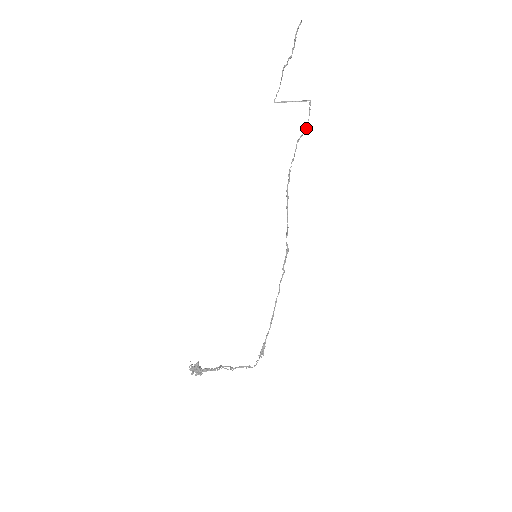
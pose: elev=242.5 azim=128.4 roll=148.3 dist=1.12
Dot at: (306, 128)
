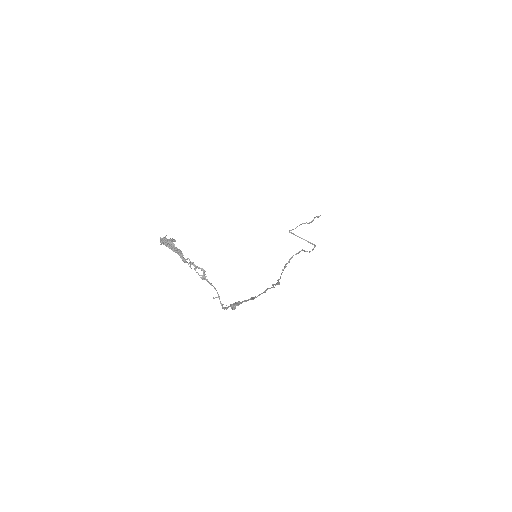
Dot at: (309, 252)
